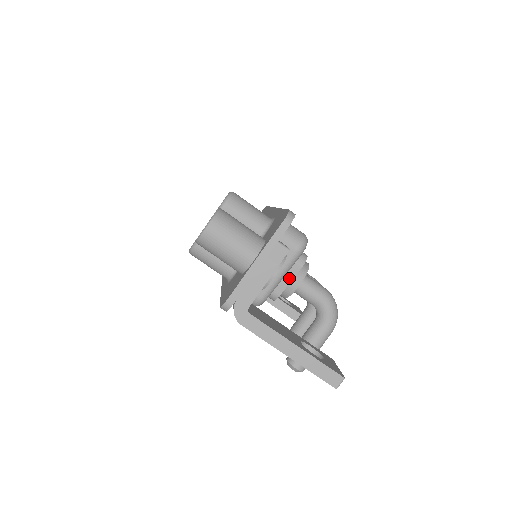
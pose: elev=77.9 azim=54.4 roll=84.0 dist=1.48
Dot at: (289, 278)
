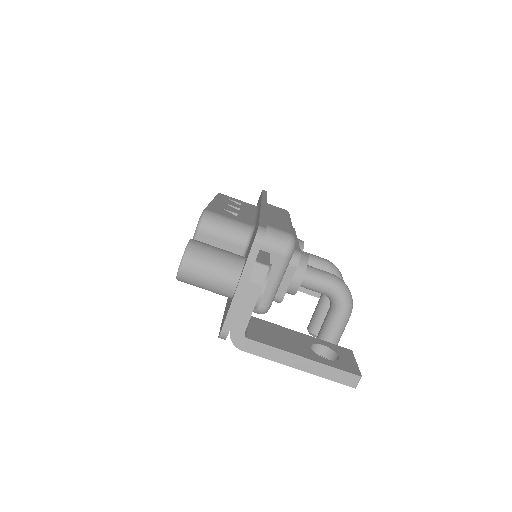
Dot at: (287, 280)
